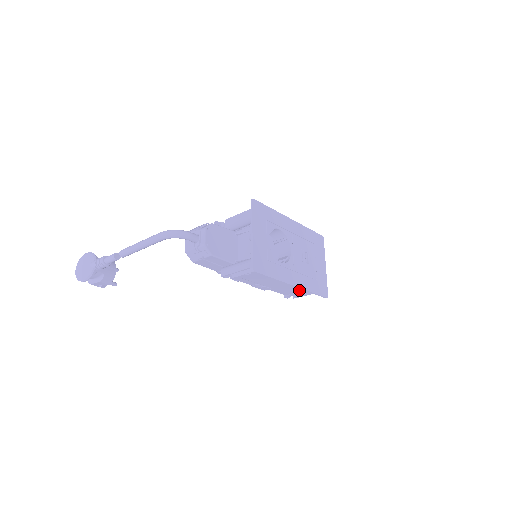
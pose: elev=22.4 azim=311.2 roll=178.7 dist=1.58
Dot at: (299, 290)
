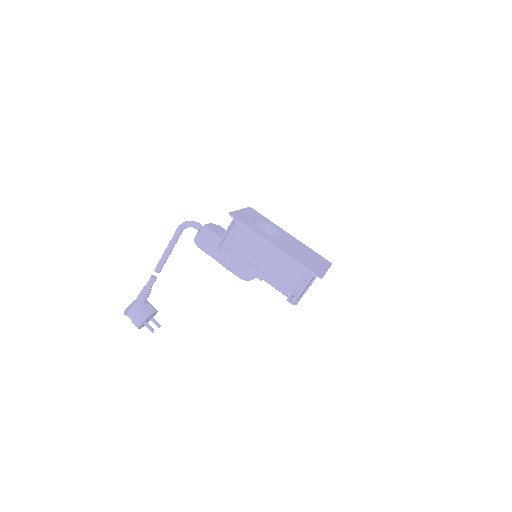
Dot at: (293, 275)
